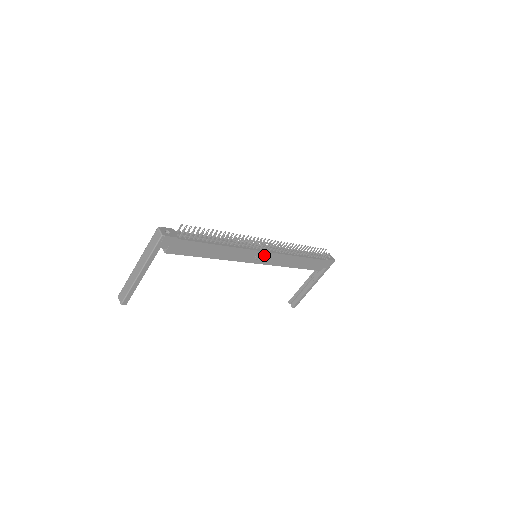
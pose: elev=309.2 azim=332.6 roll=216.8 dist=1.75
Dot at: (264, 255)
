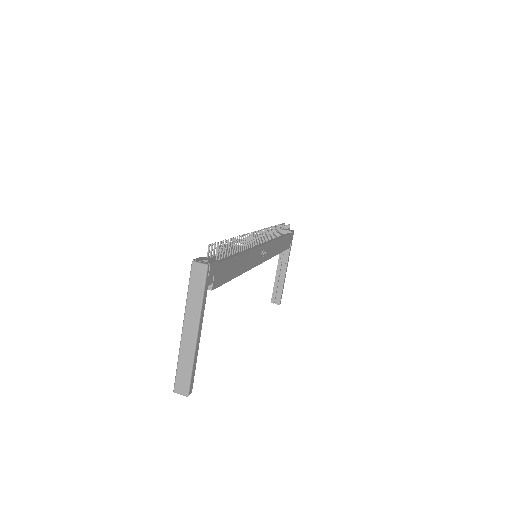
Dot at: (264, 249)
